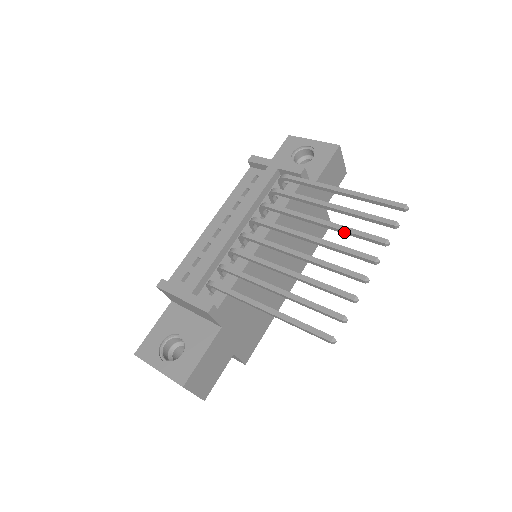
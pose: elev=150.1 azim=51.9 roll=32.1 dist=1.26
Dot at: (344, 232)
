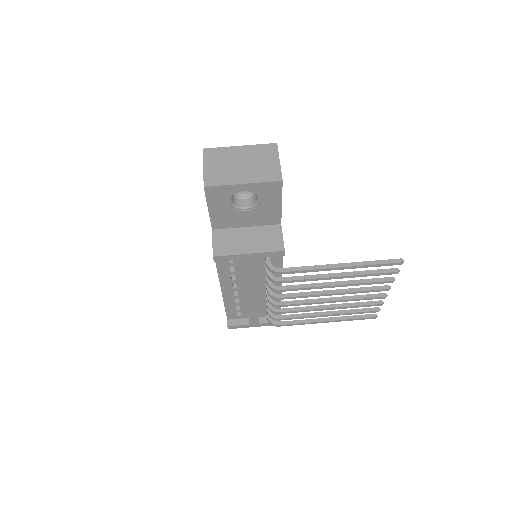
Dot at: (357, 284)
